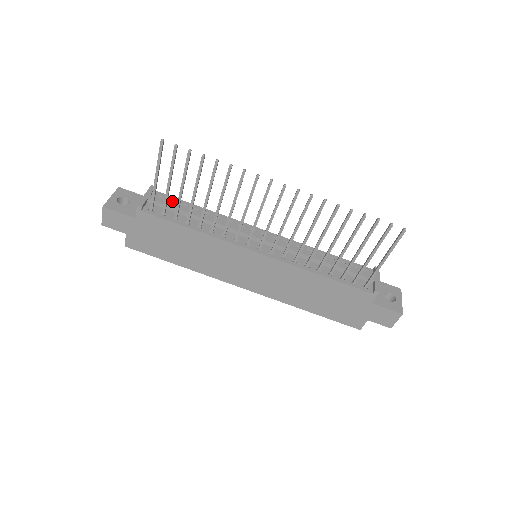
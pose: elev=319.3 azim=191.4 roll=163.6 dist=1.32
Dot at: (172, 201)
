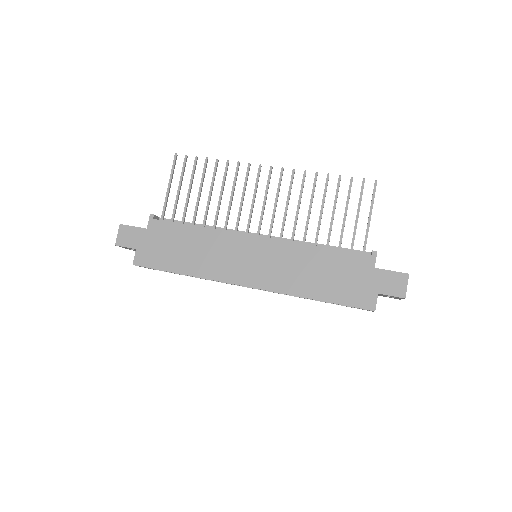
Dot at: occluded
